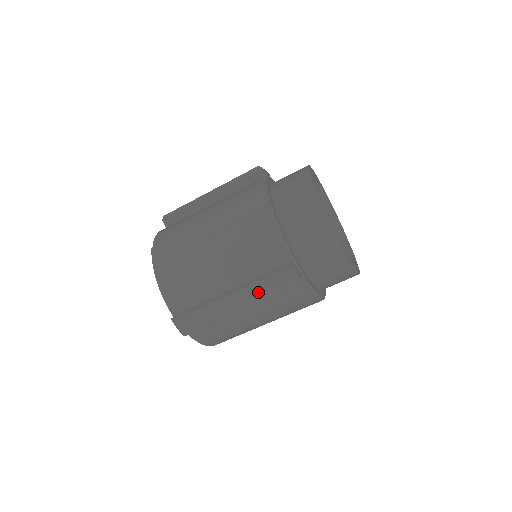
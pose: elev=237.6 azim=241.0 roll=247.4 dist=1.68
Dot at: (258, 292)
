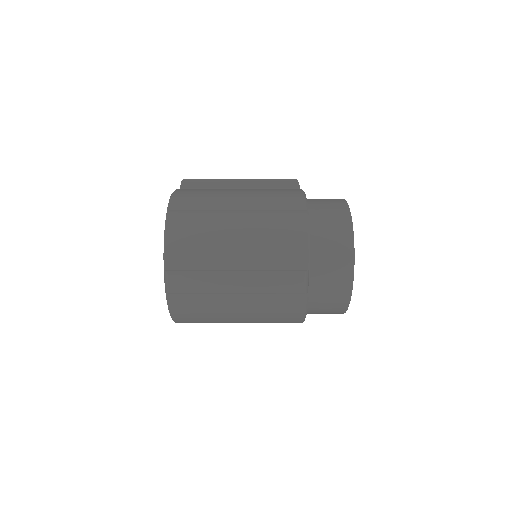
Dot at: (266, 282)
